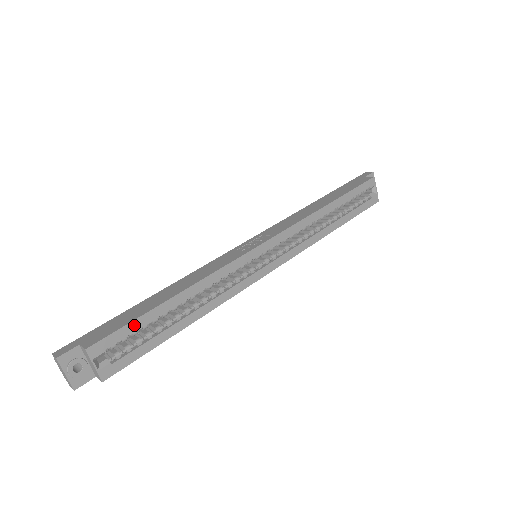
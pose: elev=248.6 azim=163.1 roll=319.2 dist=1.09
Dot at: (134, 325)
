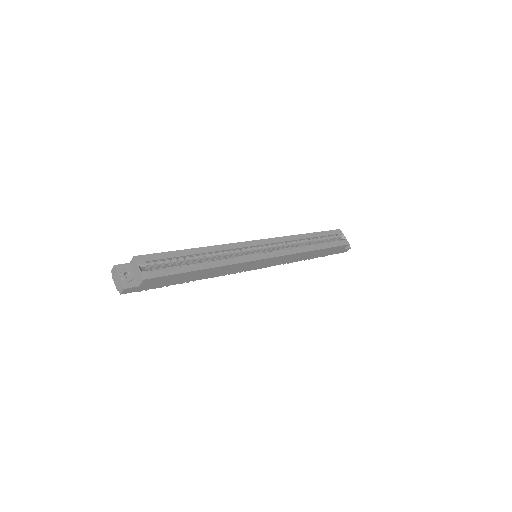
Dot at: (167, 255)
